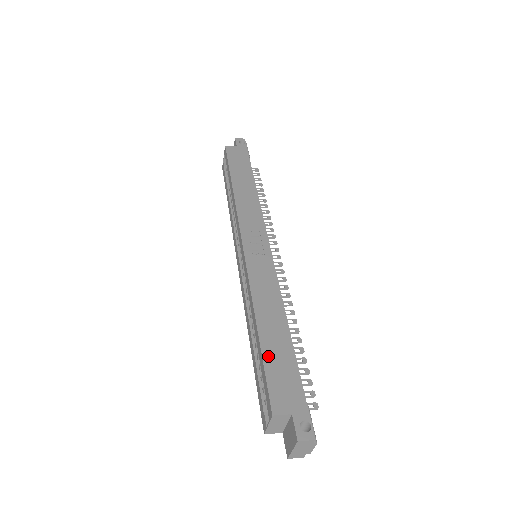
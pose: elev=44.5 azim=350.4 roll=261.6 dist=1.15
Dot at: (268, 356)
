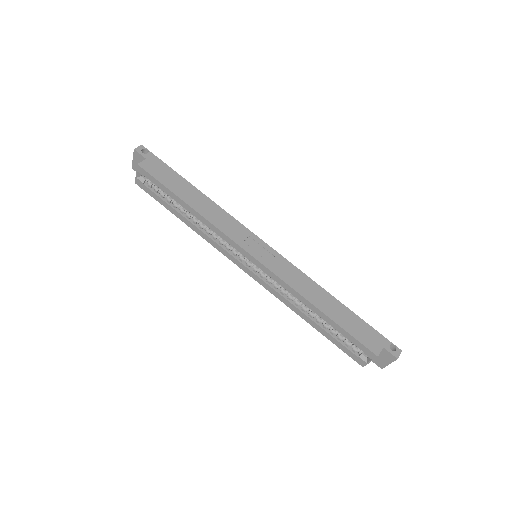
Dot at: (344, 325)
